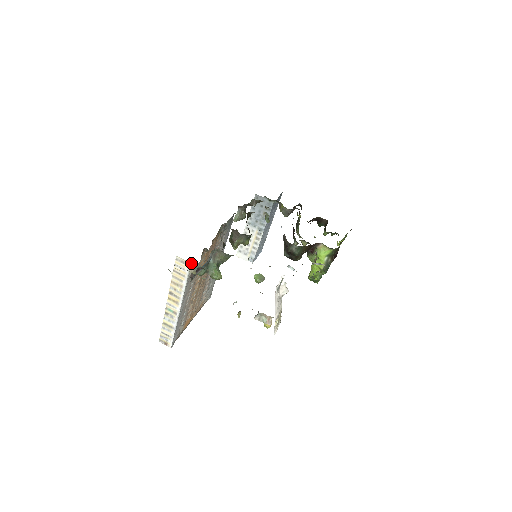
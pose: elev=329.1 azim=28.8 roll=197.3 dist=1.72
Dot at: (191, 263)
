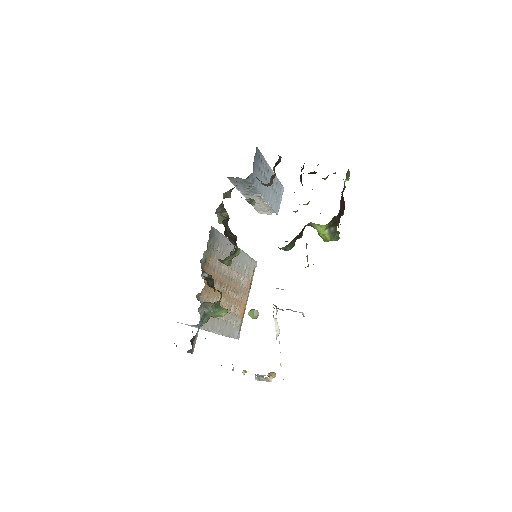
Dot at: occluded
